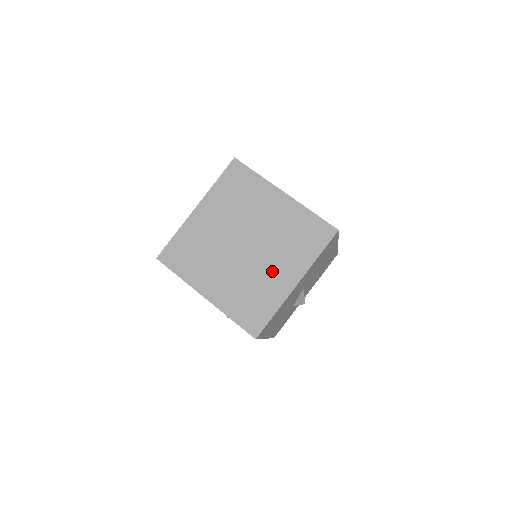
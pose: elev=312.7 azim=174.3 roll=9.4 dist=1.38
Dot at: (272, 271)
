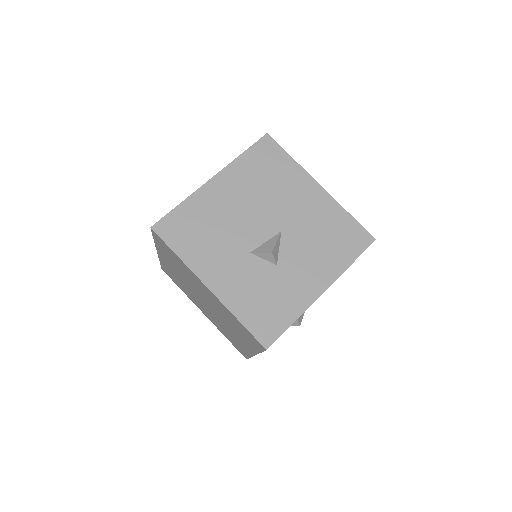
Dot at: occluded
